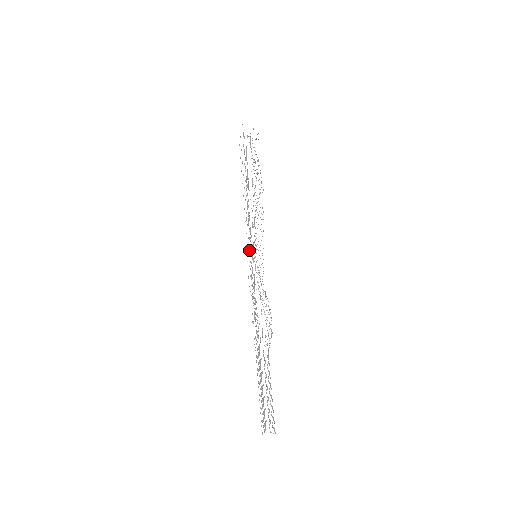
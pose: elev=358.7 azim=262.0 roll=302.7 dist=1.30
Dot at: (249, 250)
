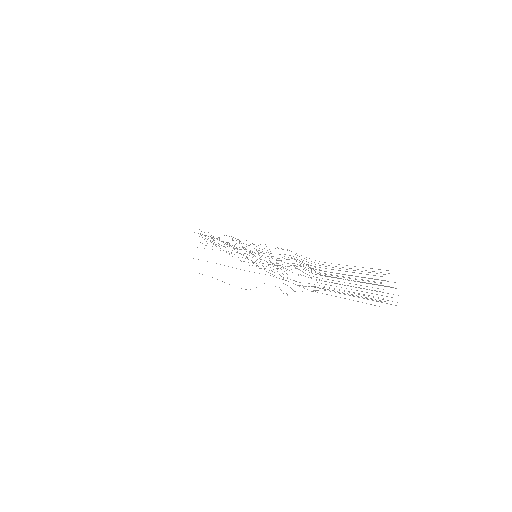
Dot at: occluded
